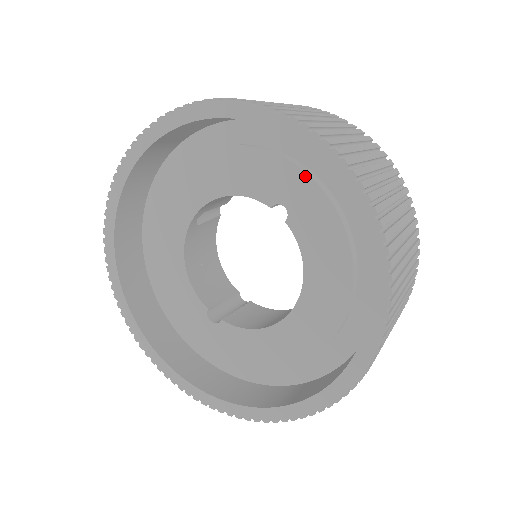
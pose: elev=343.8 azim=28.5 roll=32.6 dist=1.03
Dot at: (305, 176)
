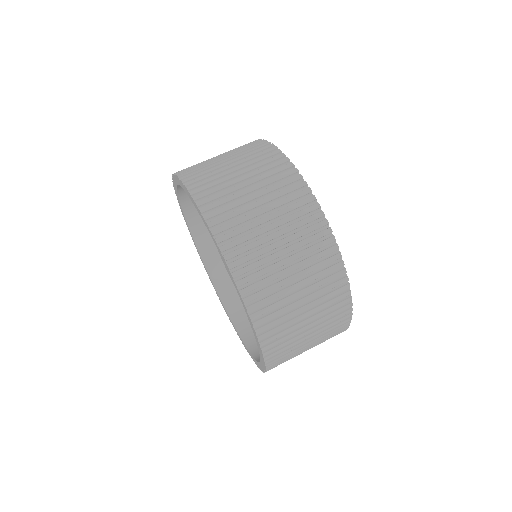
Dot at: occluded
